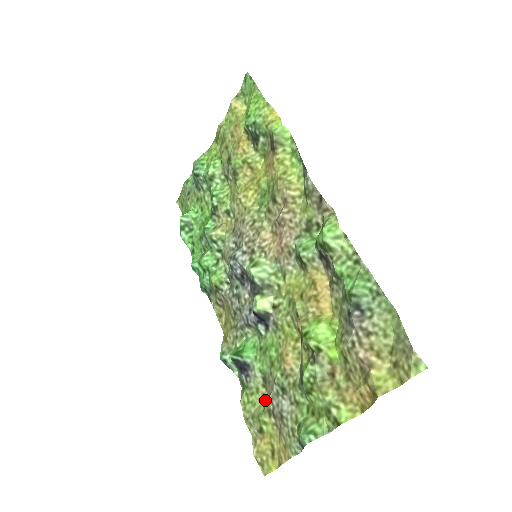
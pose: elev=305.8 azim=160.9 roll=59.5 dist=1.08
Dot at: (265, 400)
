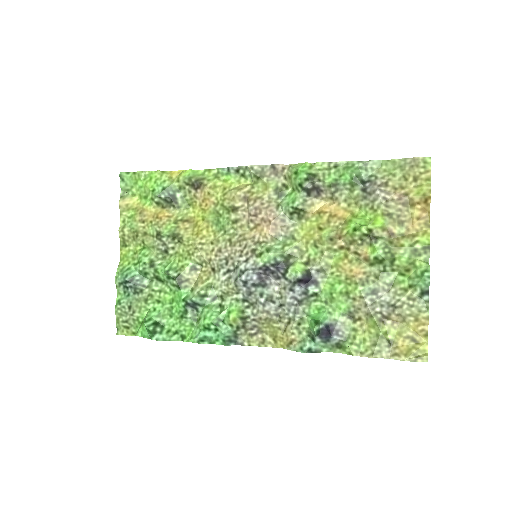
Dot at: (367, 325)
